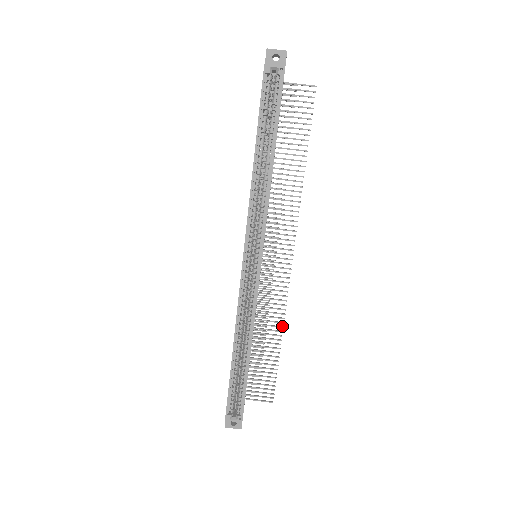
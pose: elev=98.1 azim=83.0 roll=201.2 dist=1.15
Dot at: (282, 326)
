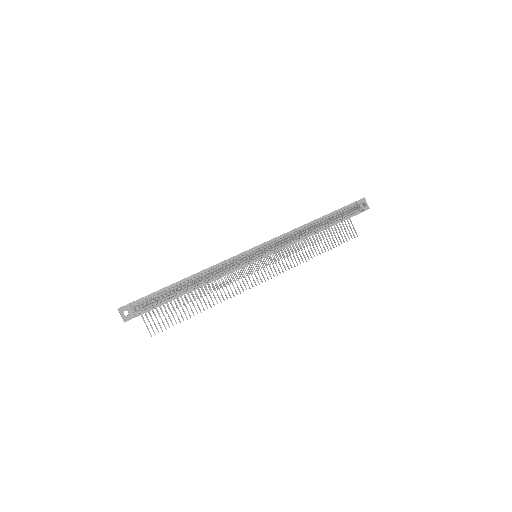
Dot at: occluded
